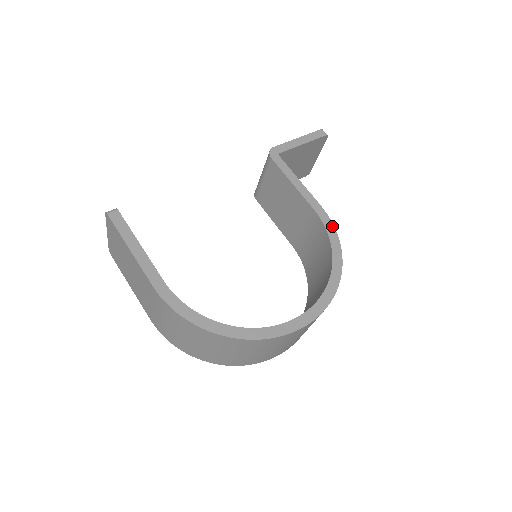
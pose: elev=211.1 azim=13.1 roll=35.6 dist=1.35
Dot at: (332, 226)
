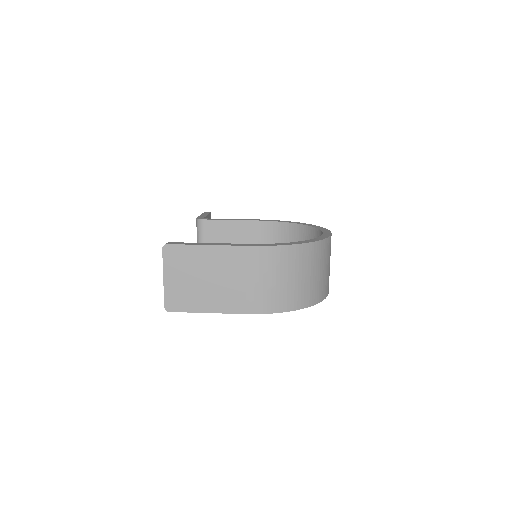
Dot at: (274, 220)
